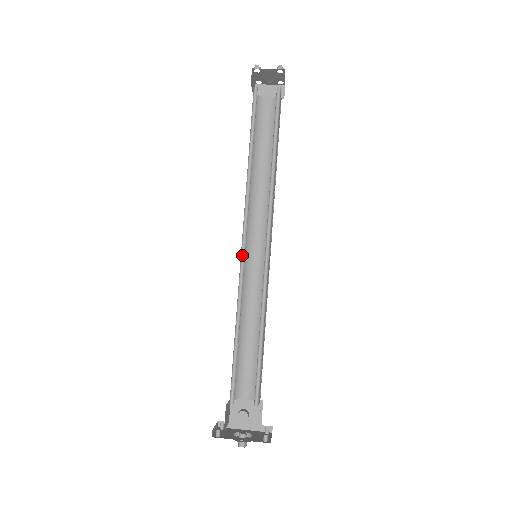
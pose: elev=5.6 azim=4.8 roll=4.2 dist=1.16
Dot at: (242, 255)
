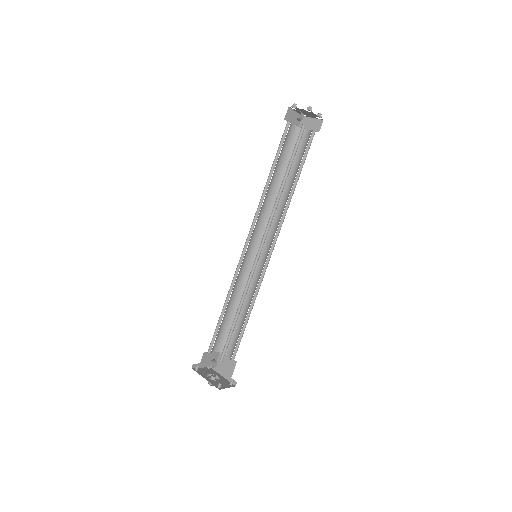
Dot at: (244, 252)
